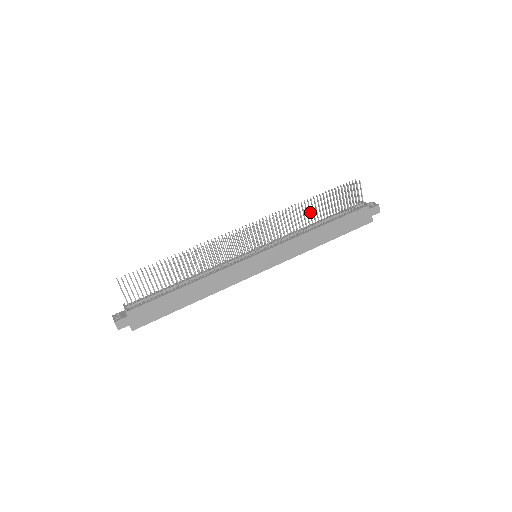
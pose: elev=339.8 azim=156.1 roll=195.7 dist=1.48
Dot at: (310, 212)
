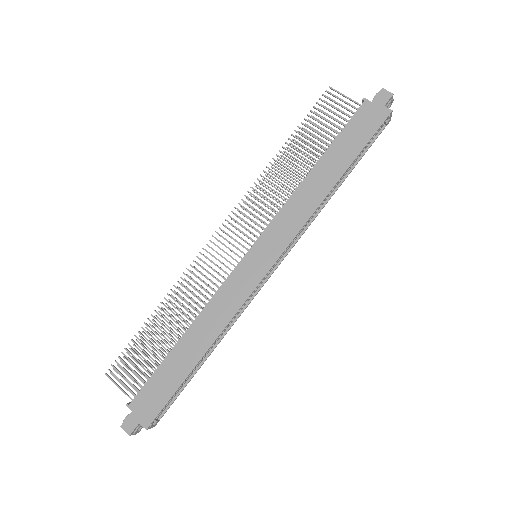
Dot at: (288, 163)
